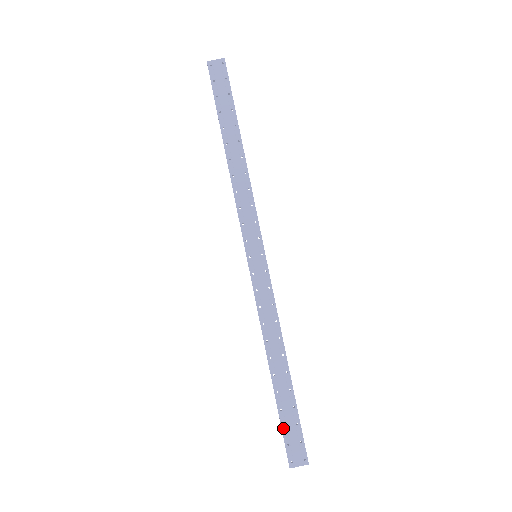
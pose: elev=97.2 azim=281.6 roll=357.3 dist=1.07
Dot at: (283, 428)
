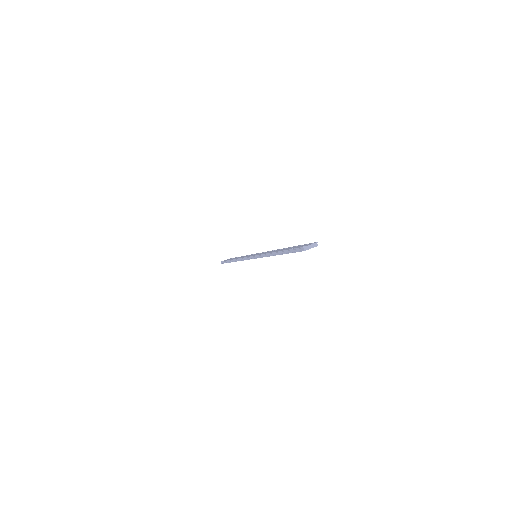
Dot at: (291, 249)
